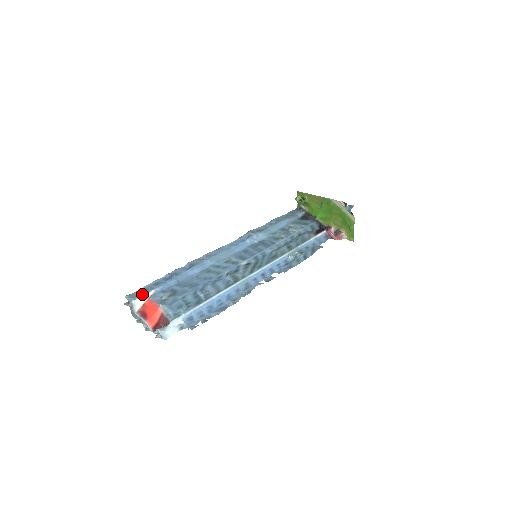
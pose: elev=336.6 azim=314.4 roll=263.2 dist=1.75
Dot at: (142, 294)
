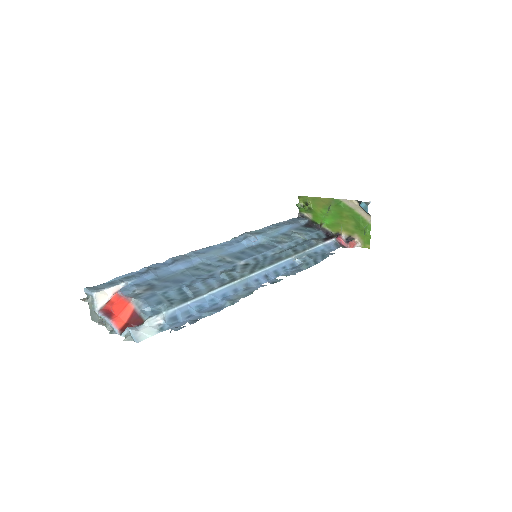
Dot at: (107, 286)
